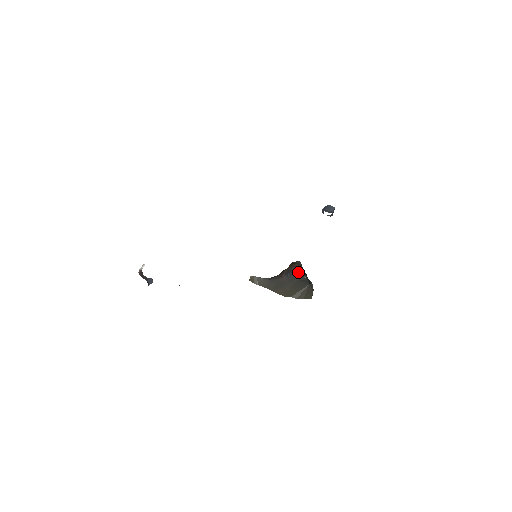
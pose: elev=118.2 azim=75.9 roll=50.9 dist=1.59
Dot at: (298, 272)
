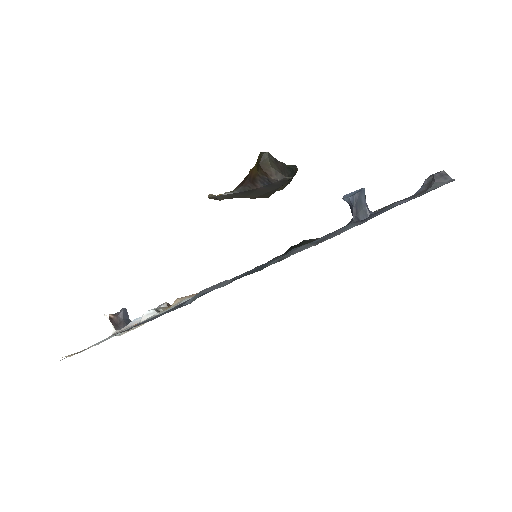
Dot at: (281, 181)
